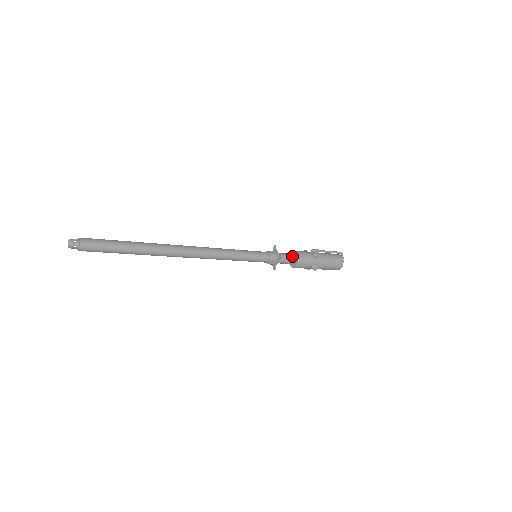
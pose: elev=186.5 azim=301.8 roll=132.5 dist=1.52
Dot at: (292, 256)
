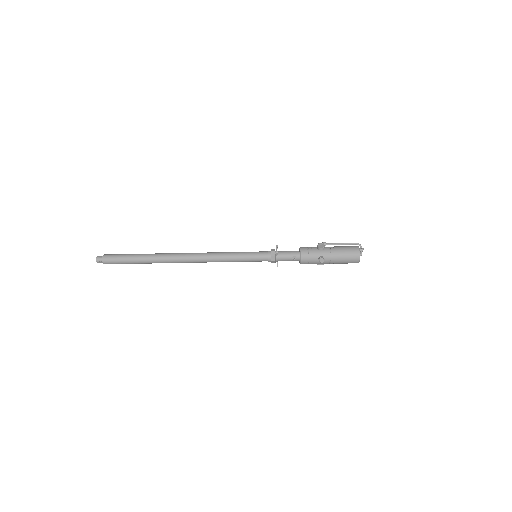
Dot at: (295, 252)
